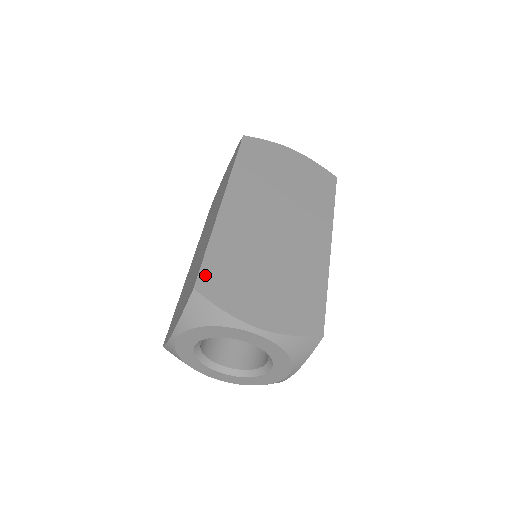
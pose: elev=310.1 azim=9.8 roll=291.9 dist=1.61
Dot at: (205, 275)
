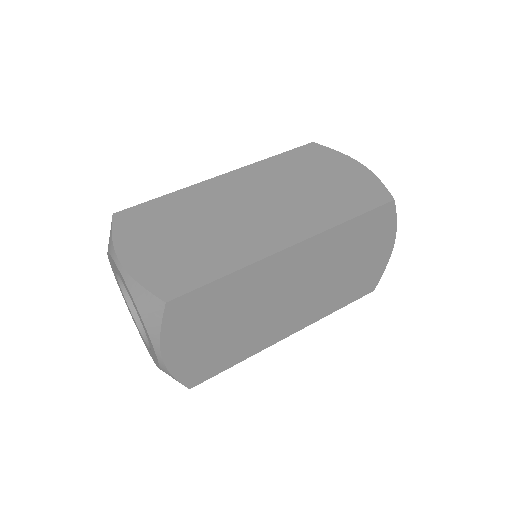
Dot at: (133, 210)
